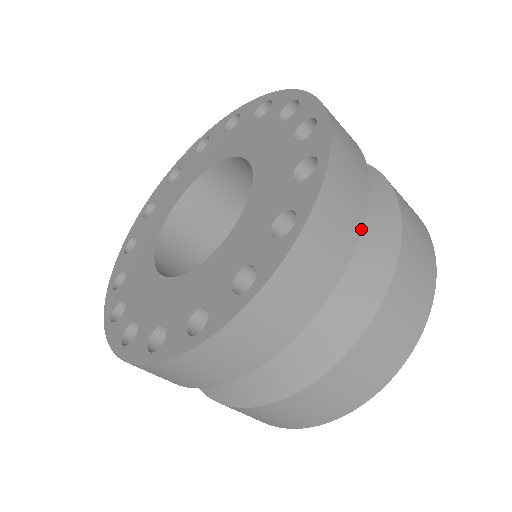
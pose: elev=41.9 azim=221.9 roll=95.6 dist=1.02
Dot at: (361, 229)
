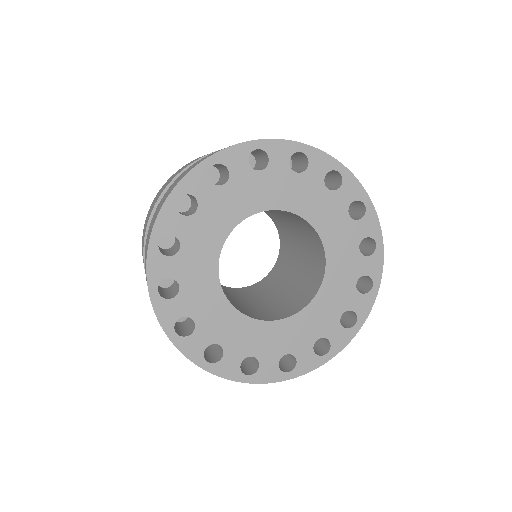
Dot at: occluded
